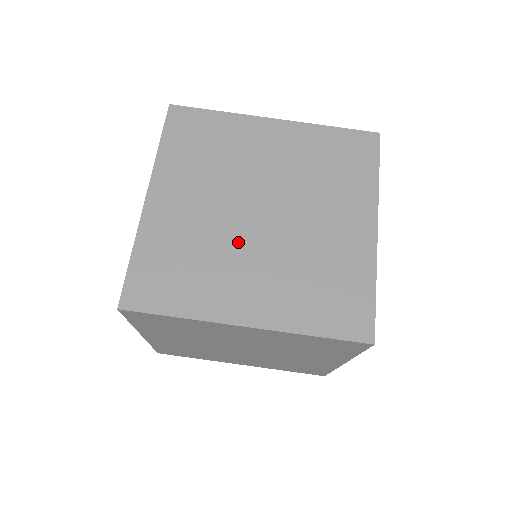
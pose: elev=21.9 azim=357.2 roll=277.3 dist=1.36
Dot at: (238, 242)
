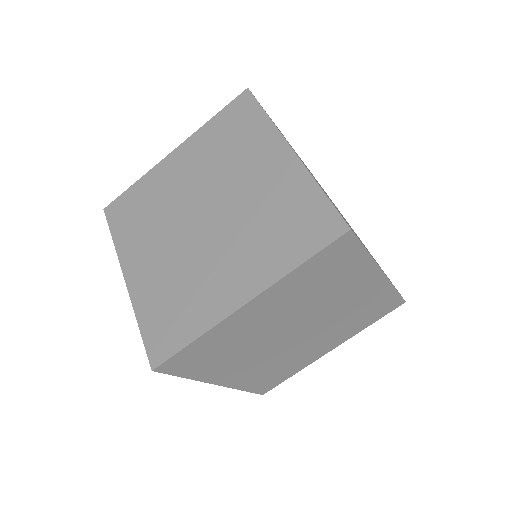
Dot at: (174, 225)
